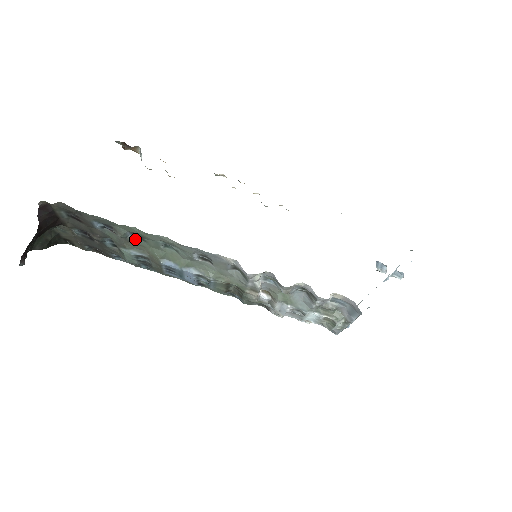
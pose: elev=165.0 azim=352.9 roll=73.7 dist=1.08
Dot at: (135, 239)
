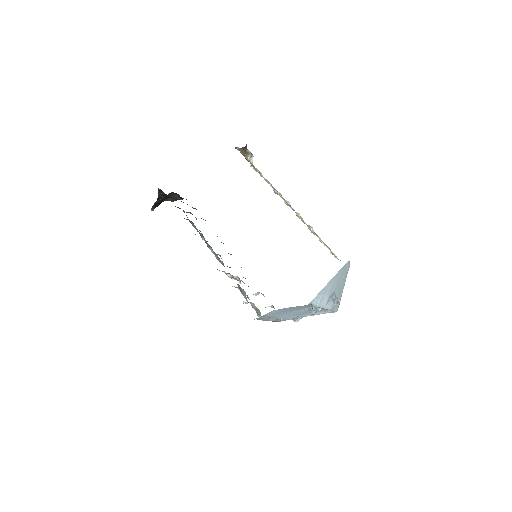
Dot at: occluded
